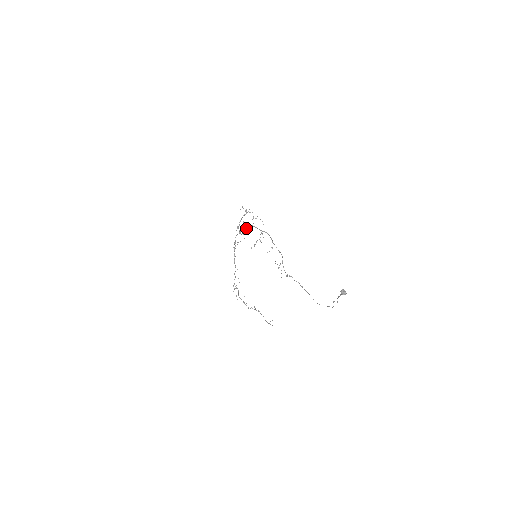
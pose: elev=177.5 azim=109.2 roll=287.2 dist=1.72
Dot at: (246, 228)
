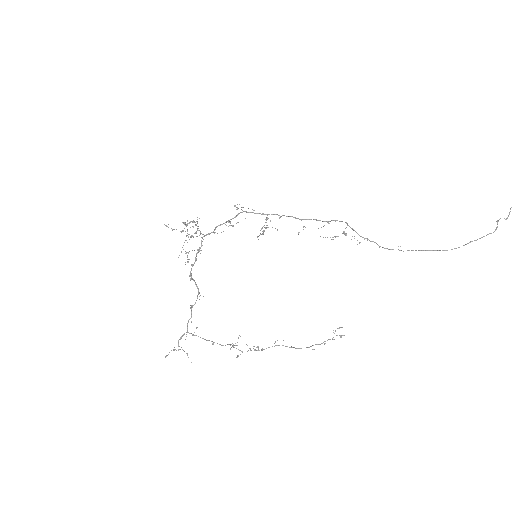
Dot at: (232, 218)
